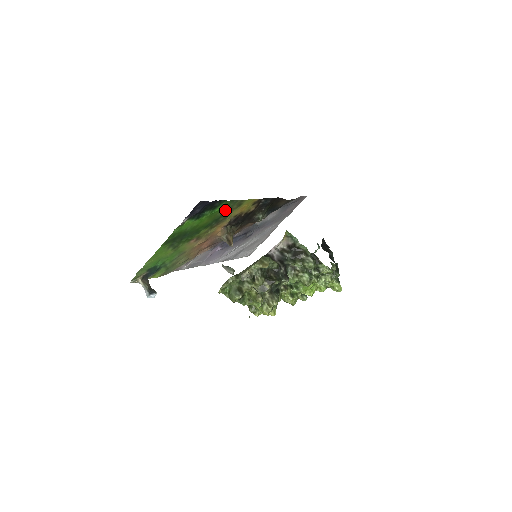
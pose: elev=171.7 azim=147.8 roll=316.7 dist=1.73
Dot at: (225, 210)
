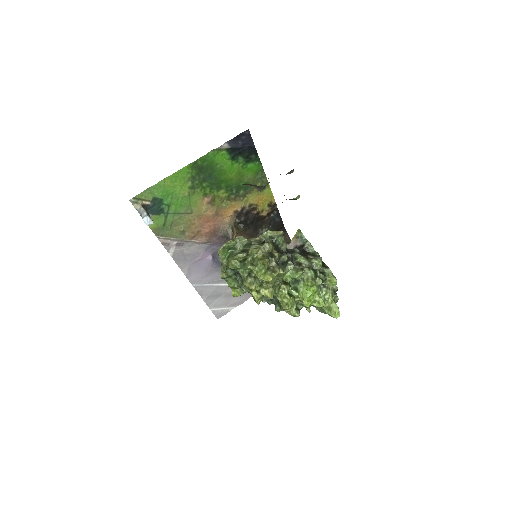
Dot at: (251, 179)
